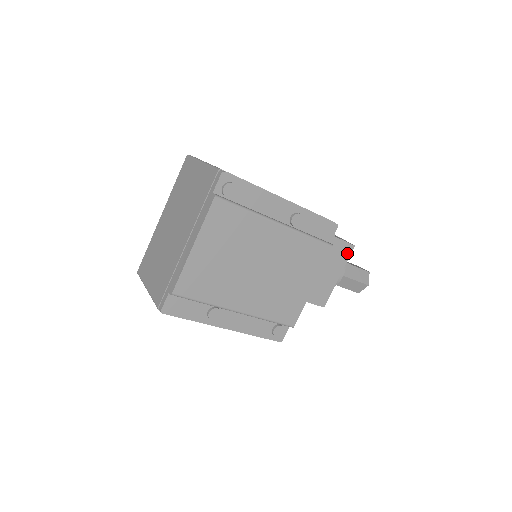
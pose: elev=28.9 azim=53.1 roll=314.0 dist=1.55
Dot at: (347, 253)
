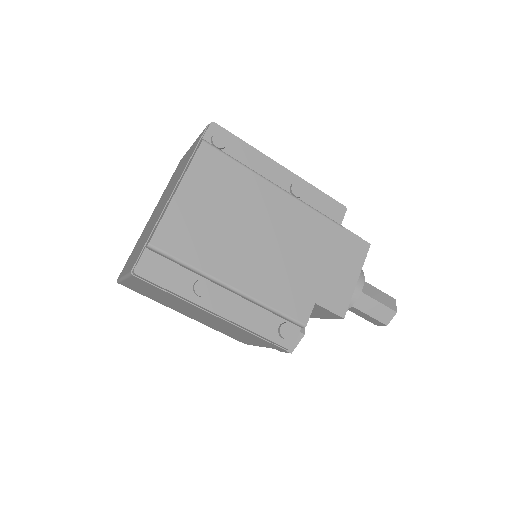
Dot at: (363, 252)
